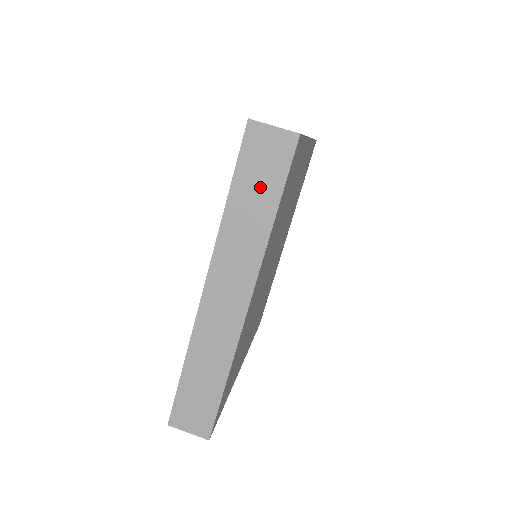
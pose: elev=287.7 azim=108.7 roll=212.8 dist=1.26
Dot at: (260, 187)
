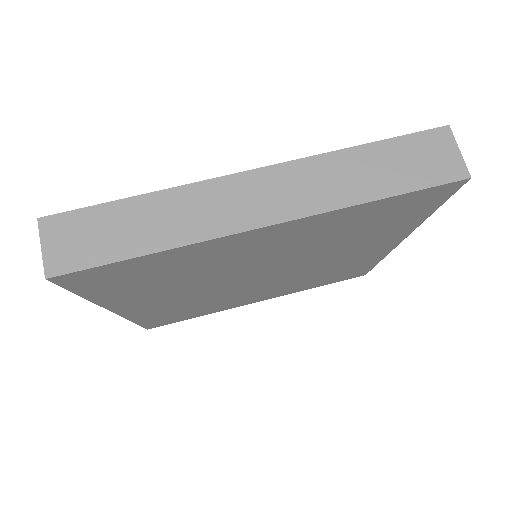
Dot at: (396, 169)
